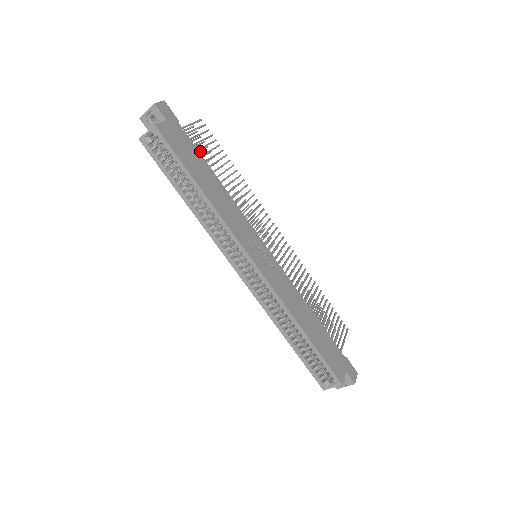
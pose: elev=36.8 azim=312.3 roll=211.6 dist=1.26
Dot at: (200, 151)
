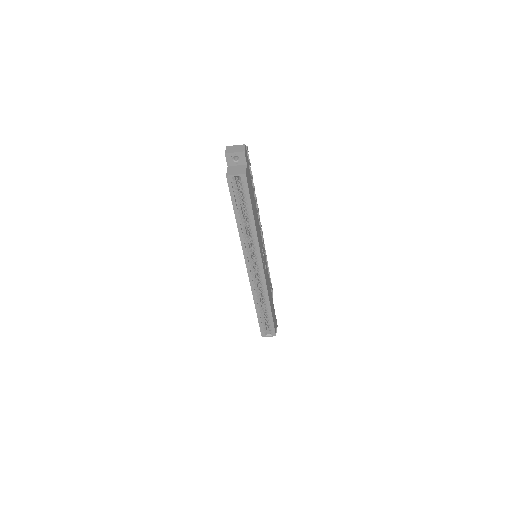
Dot at: occluded
